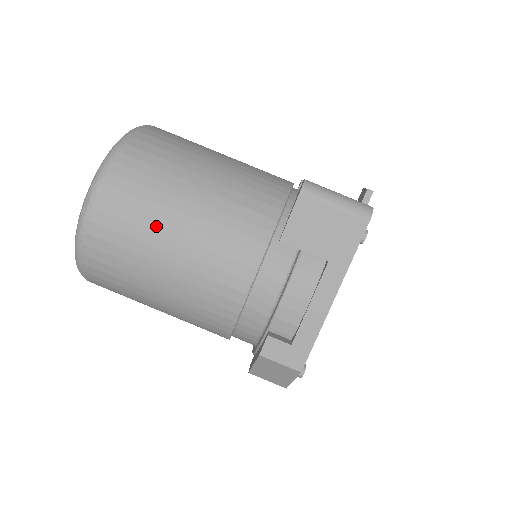
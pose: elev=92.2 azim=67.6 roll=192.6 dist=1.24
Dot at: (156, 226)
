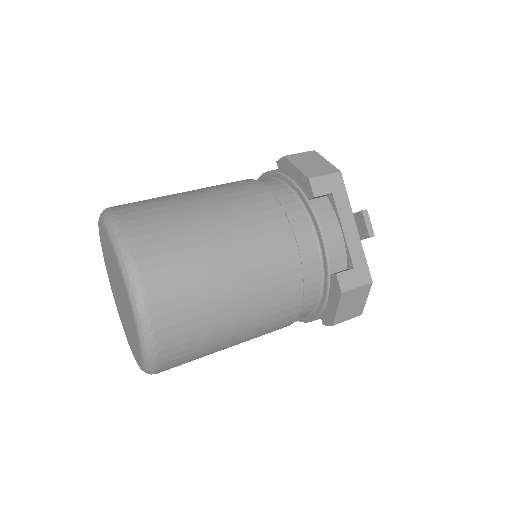
Dot at: occluded
